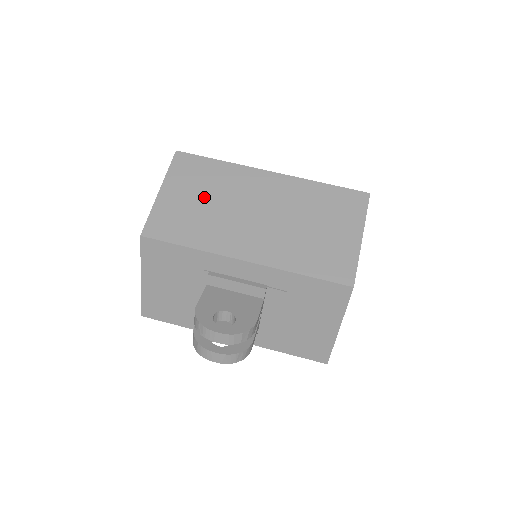
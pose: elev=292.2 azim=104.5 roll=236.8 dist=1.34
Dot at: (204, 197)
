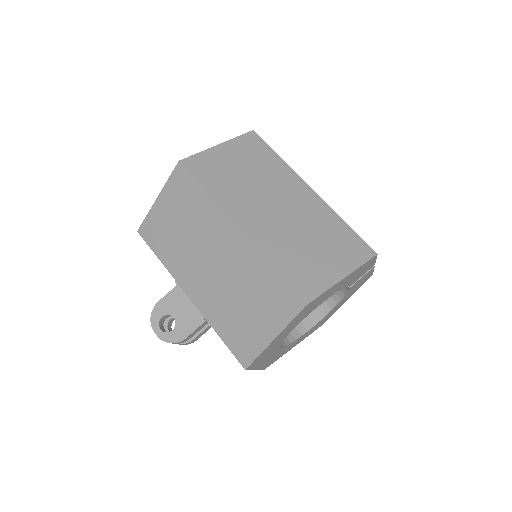
Dot at: (182, 223)
